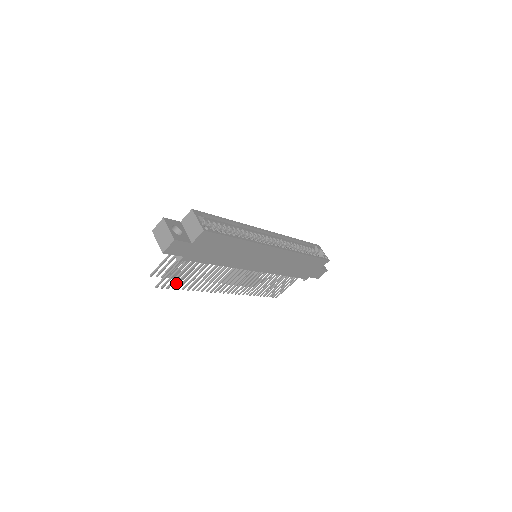
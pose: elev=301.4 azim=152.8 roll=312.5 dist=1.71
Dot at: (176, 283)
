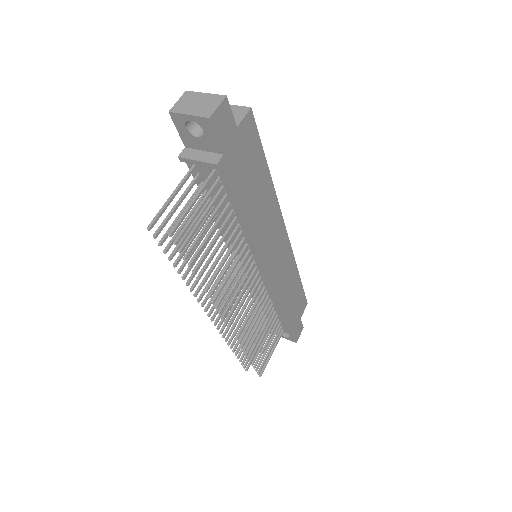
Dot at: (191, 246)
